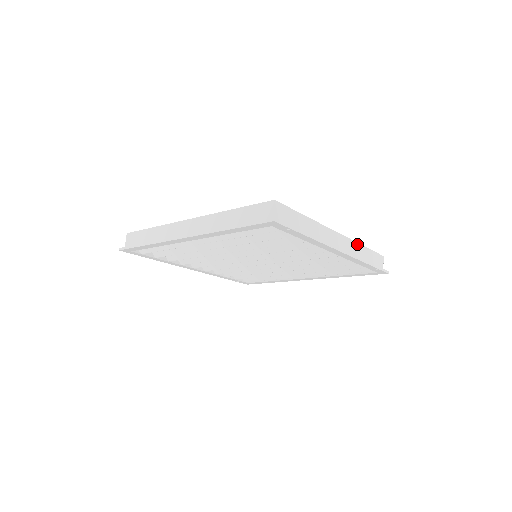
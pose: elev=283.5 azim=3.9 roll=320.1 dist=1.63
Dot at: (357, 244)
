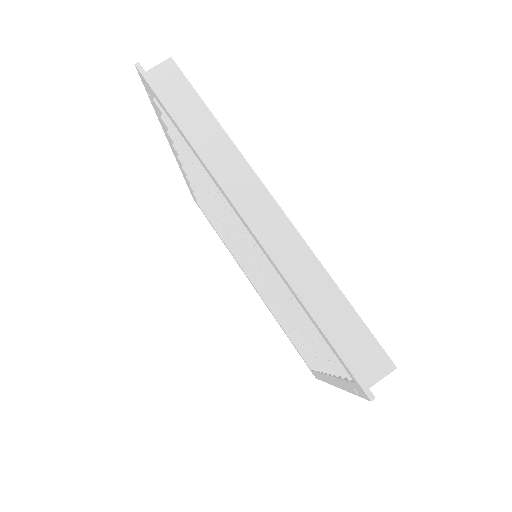
Dot at: occluded
